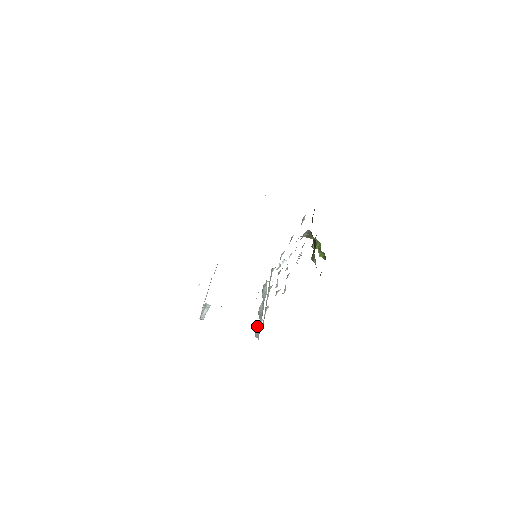
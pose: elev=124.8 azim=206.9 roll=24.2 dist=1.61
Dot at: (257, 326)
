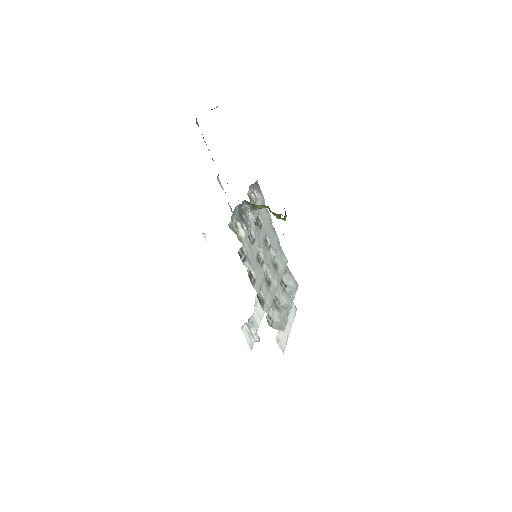
Dot at: (275, 318)
